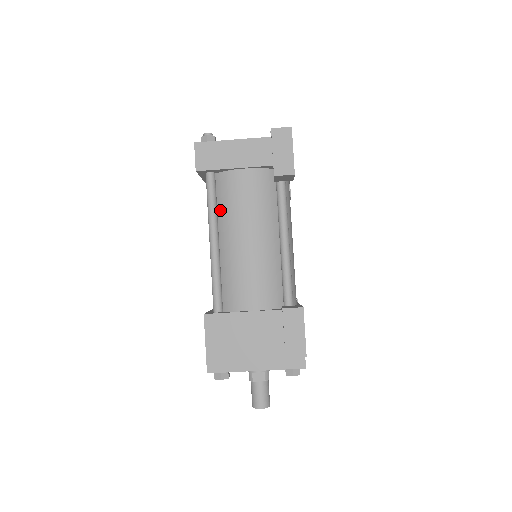
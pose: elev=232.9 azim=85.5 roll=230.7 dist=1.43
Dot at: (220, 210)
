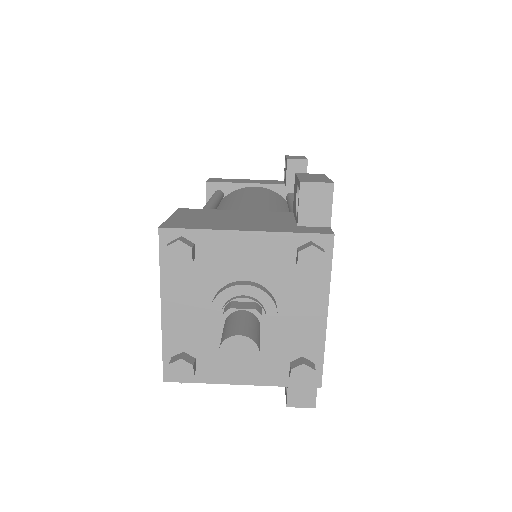
Dot at: (223, 202)
